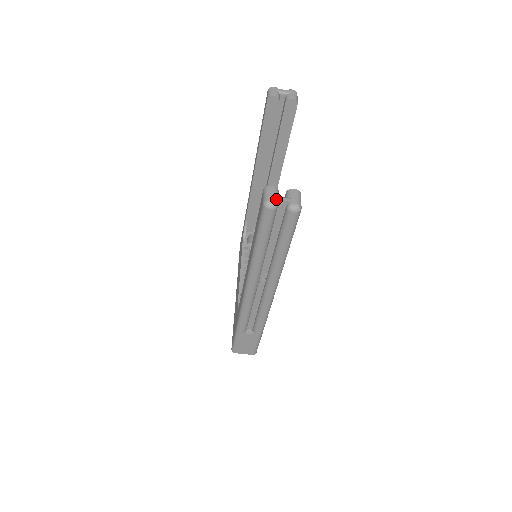
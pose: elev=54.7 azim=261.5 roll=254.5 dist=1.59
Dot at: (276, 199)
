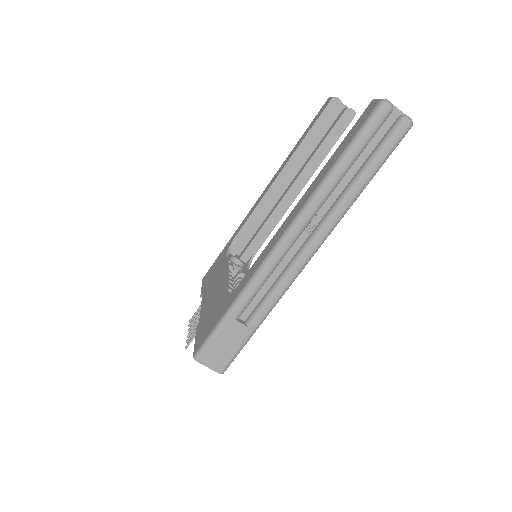
Dot at: (392, 104)
